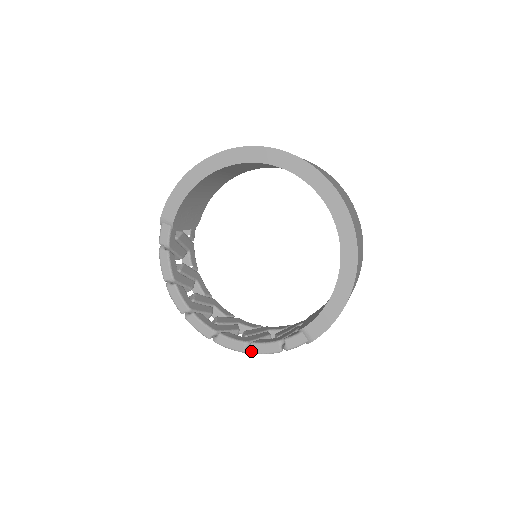
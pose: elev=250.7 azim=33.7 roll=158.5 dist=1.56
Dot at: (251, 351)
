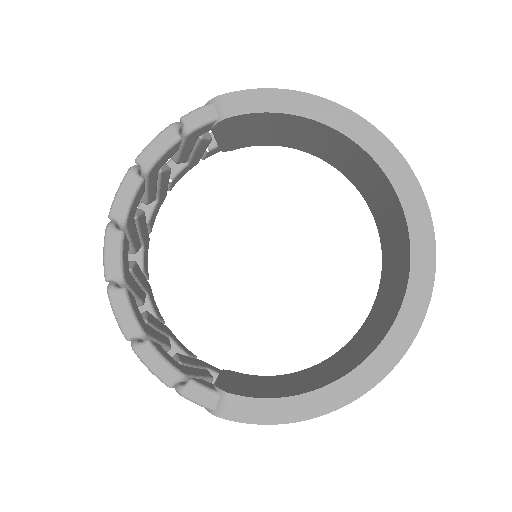
Dot at: (138, 348)
